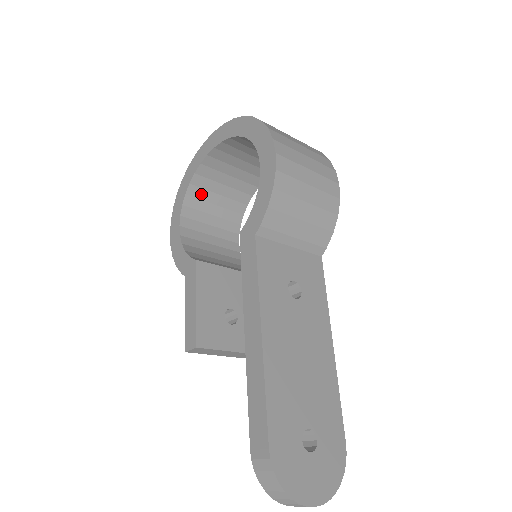
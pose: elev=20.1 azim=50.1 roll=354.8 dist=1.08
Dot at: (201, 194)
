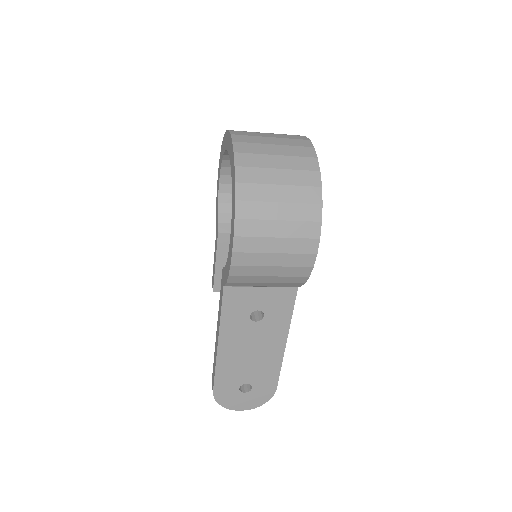
Dot at: occluded
